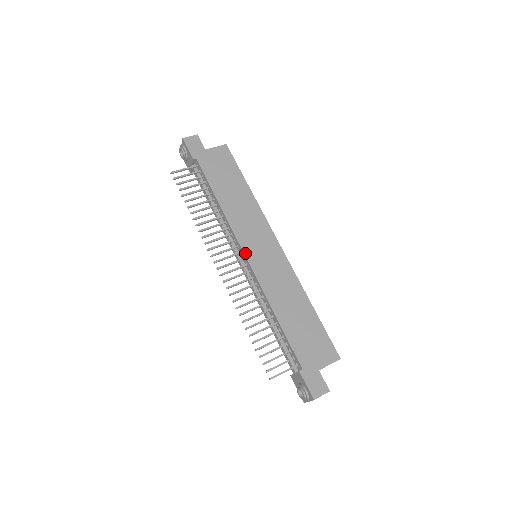
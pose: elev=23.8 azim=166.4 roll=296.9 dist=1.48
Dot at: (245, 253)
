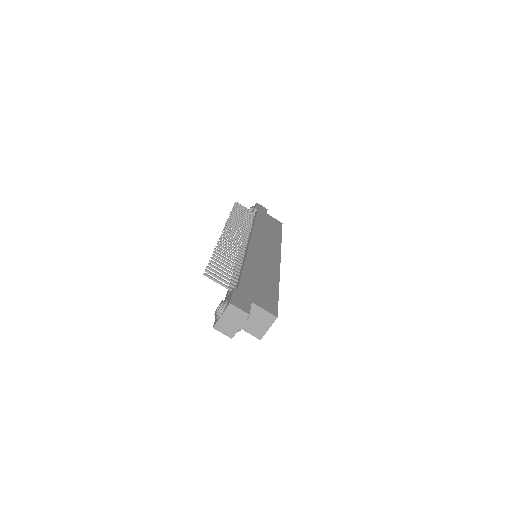
Dot at: (251, 239)
